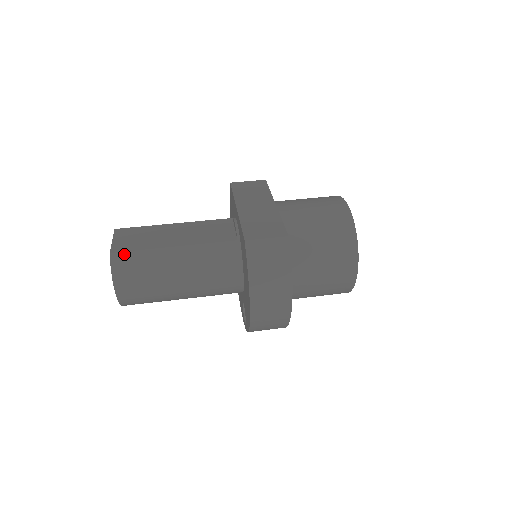
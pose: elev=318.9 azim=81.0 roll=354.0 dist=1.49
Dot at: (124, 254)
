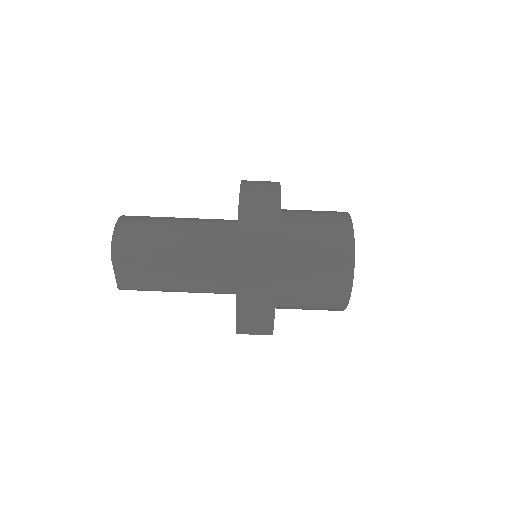
Dot at: occluded
